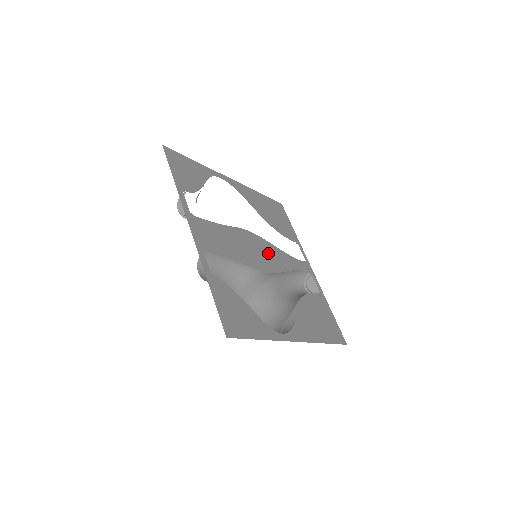
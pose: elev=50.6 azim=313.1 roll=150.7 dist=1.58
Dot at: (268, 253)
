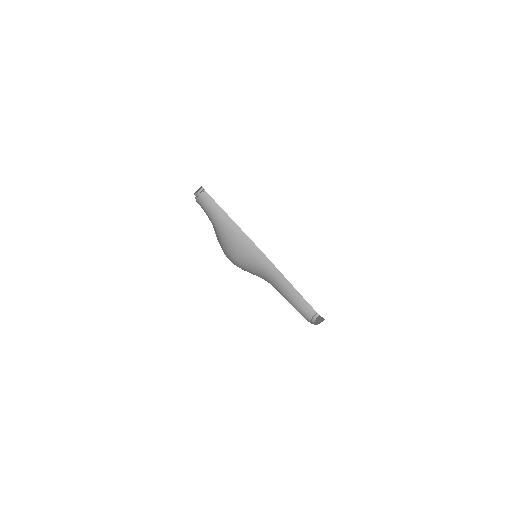
Dot at: occluded
